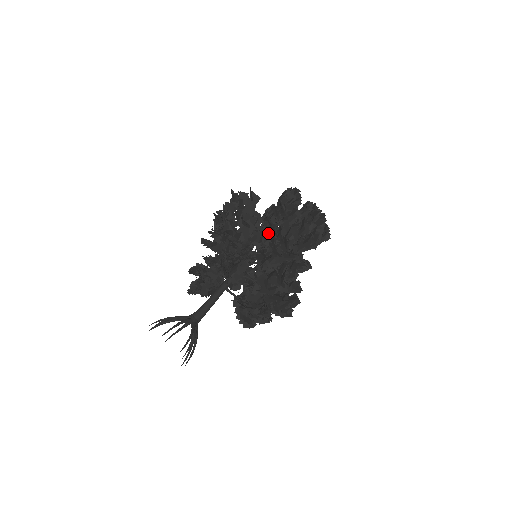
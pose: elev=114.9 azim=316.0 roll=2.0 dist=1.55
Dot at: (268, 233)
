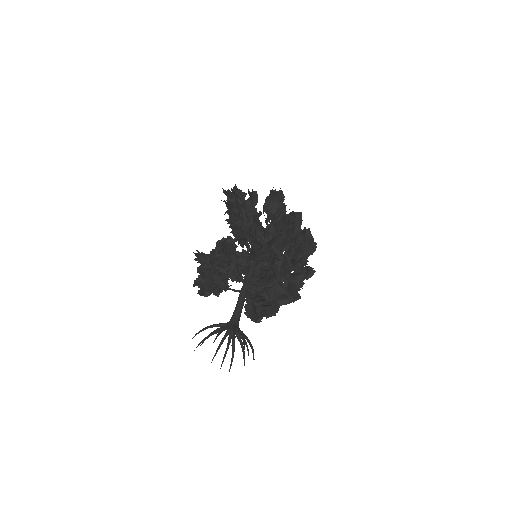
Dot at: (285, 241)
